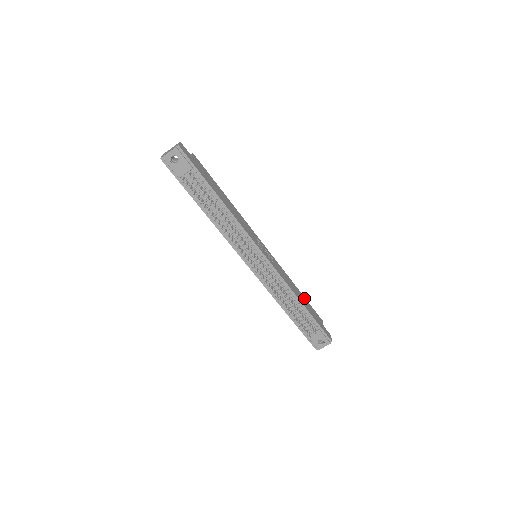
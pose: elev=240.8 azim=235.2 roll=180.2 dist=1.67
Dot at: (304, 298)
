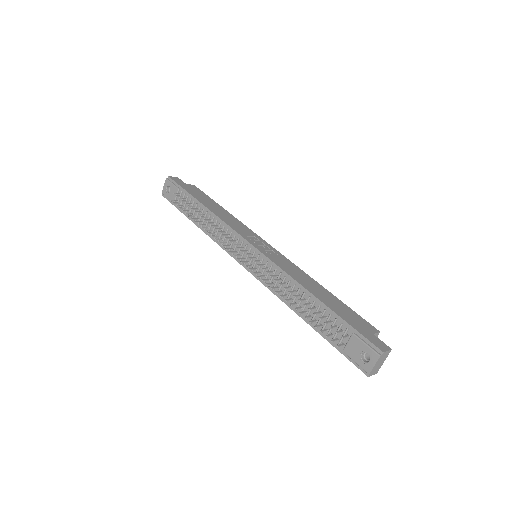
Dot at: (335, 298)
